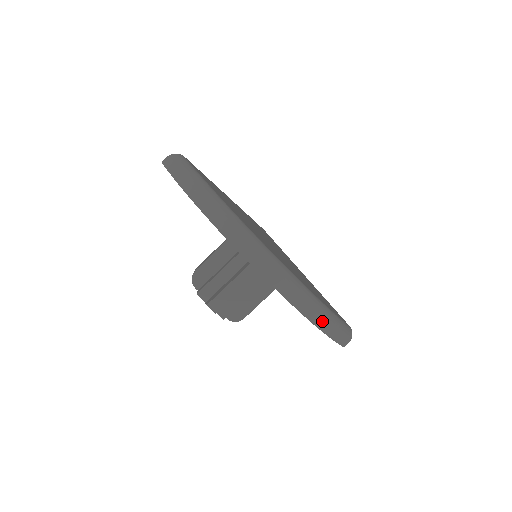
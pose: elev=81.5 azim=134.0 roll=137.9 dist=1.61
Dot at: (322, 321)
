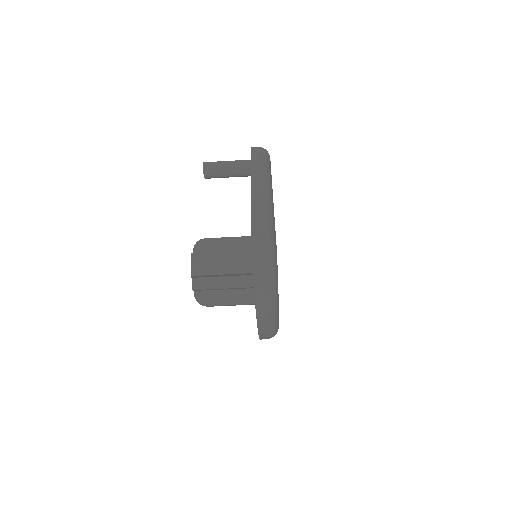
Dot at: occluded
